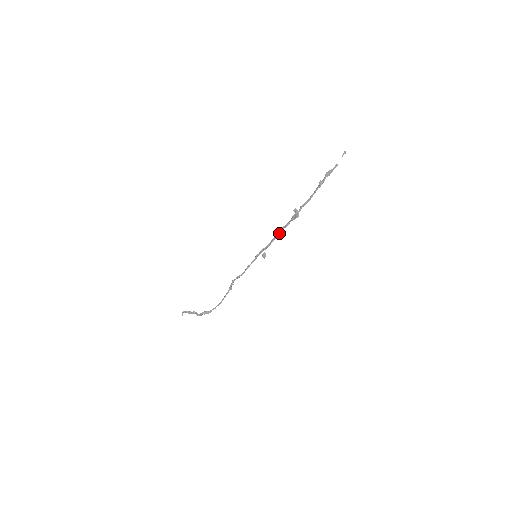
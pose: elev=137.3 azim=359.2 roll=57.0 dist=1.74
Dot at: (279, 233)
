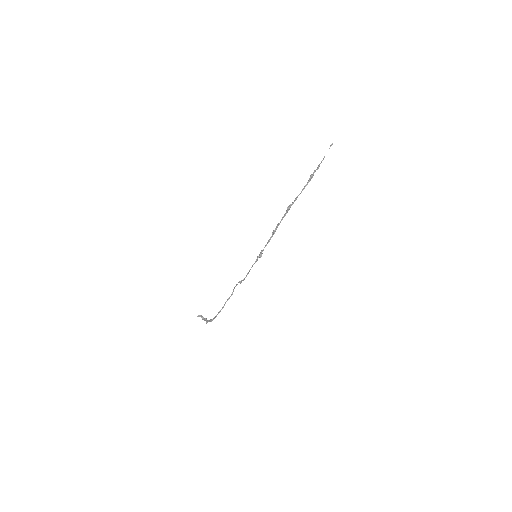
Dot at: (275, 230)
